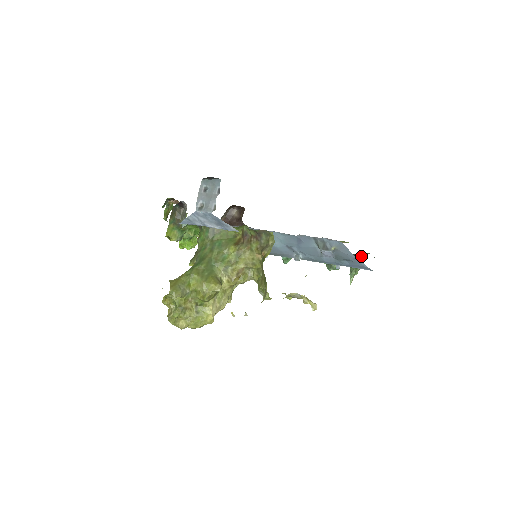
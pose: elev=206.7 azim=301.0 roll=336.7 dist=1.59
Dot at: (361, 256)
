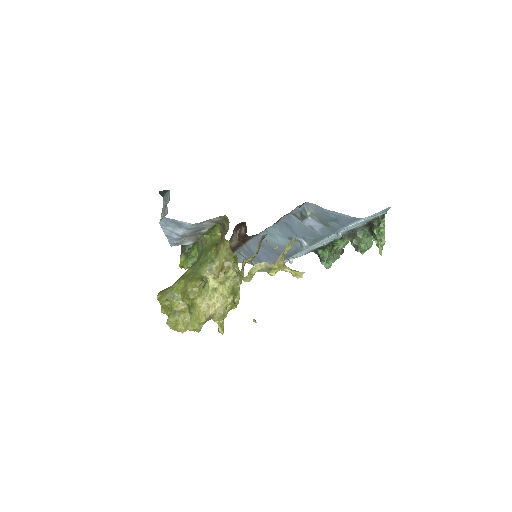
Dot at: (378, 220)
